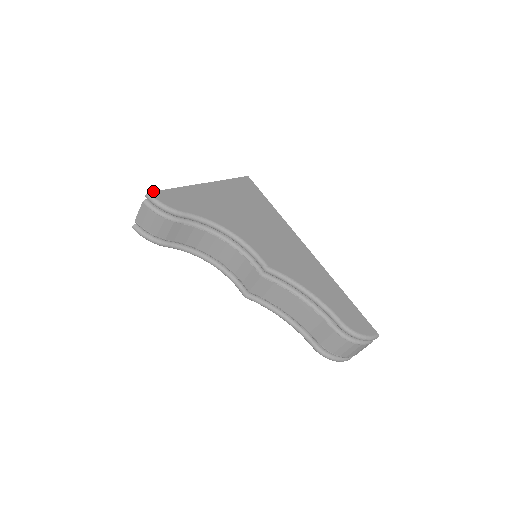
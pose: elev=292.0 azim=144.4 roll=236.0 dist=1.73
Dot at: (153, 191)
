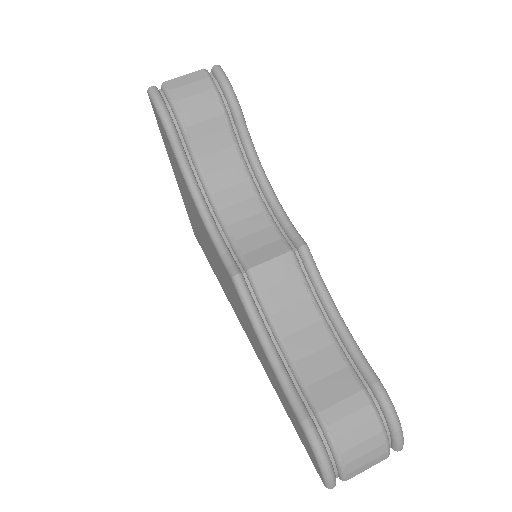
Dot at: occluded
